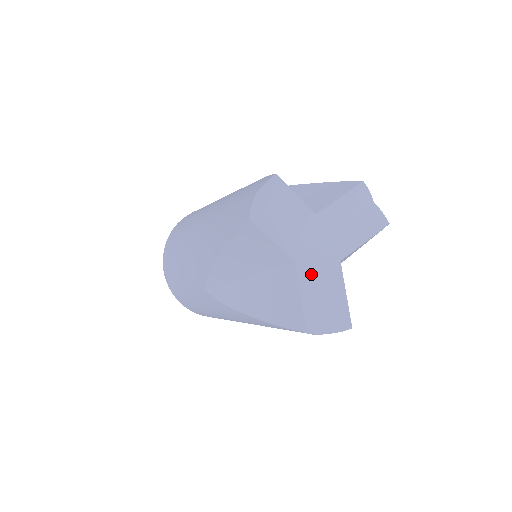
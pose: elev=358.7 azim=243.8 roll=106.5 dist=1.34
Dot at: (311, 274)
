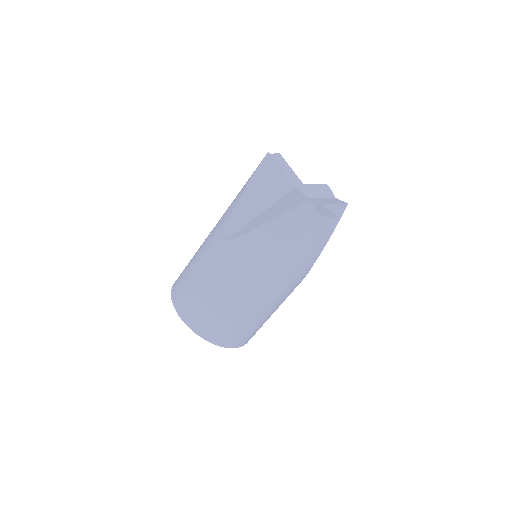
Dot at: occluded
